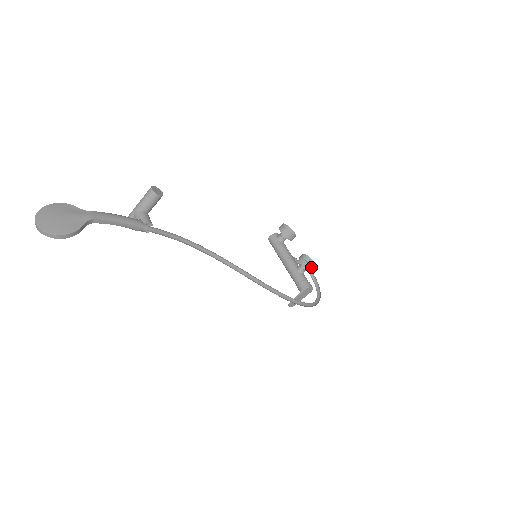
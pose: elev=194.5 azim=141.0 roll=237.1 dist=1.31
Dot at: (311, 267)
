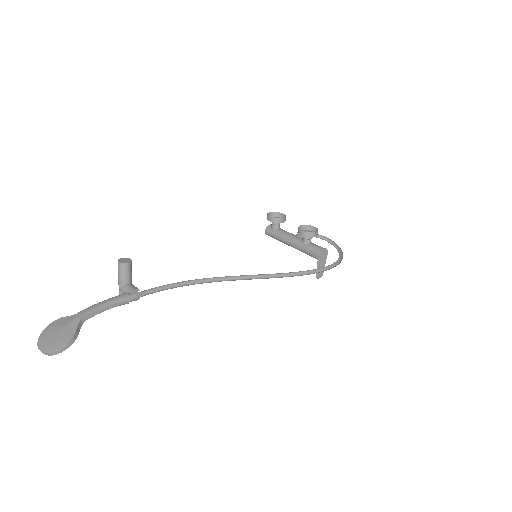
Dot at: (312, 233)
